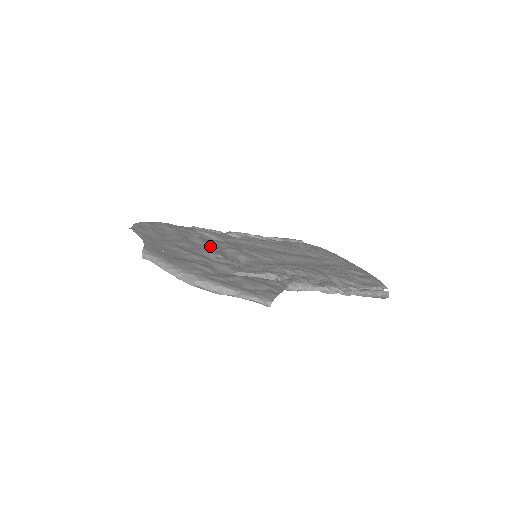
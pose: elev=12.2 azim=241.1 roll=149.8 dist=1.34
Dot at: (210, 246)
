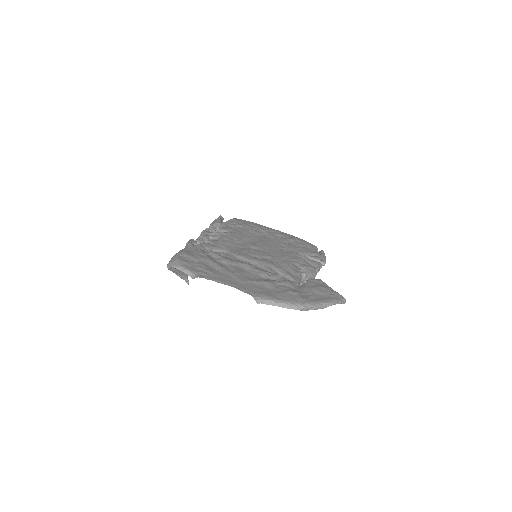
Dot at: (249, 266)
